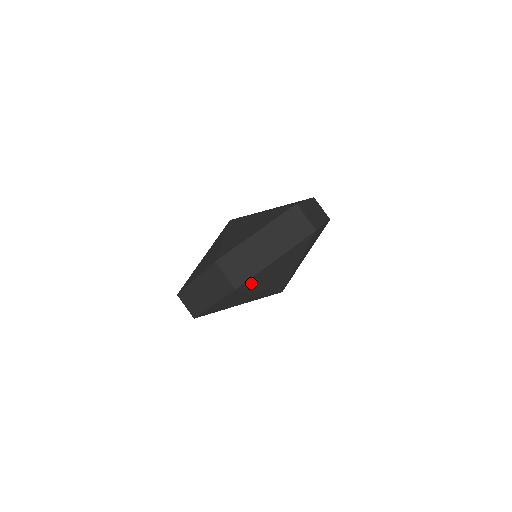
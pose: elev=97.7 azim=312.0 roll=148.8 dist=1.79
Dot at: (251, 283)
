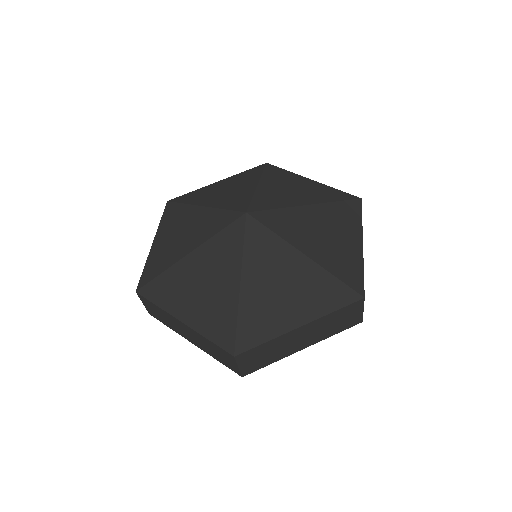
Dot at: occluded
